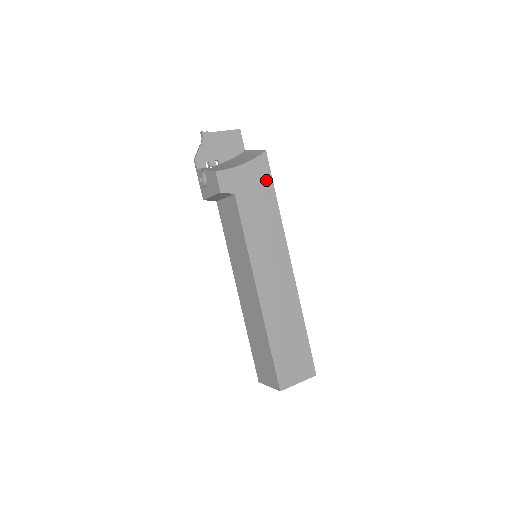
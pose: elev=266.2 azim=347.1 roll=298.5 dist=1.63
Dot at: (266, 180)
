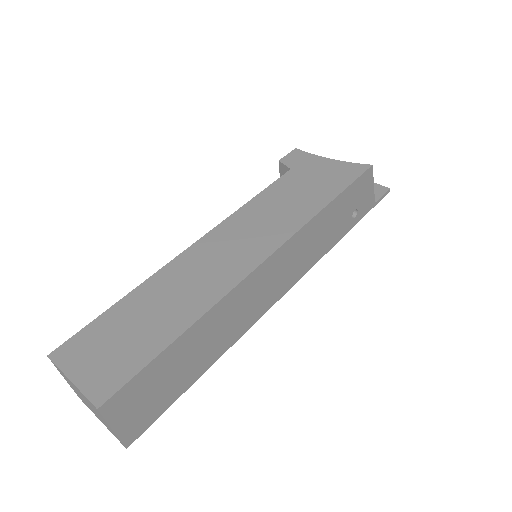
Dot at: (341, 181)
